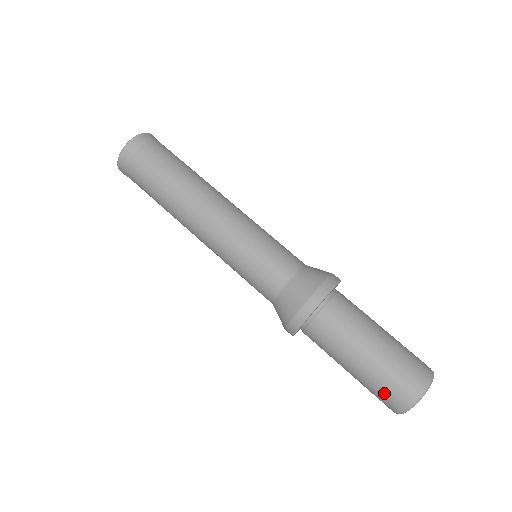
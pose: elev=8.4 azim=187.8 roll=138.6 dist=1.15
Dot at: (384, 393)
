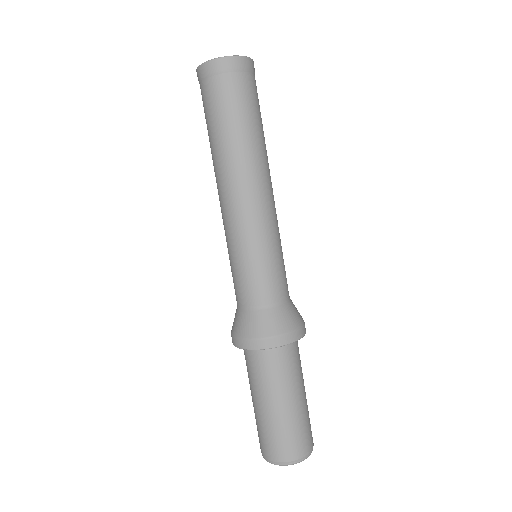
Dot at: occluded
